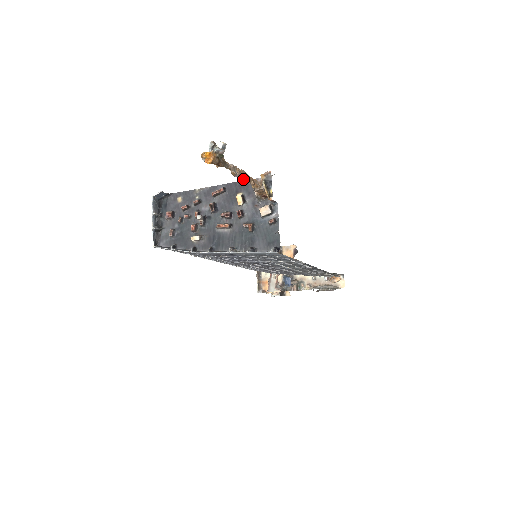
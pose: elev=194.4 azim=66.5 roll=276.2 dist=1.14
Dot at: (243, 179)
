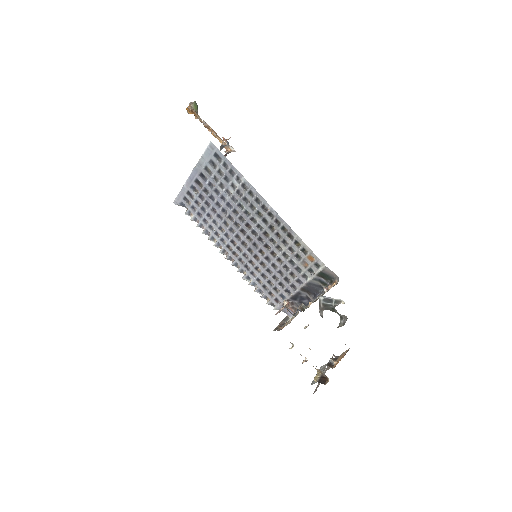
Dot at: (211, 132)
